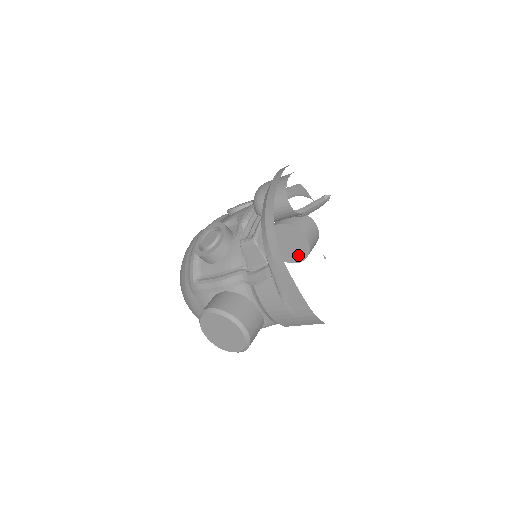
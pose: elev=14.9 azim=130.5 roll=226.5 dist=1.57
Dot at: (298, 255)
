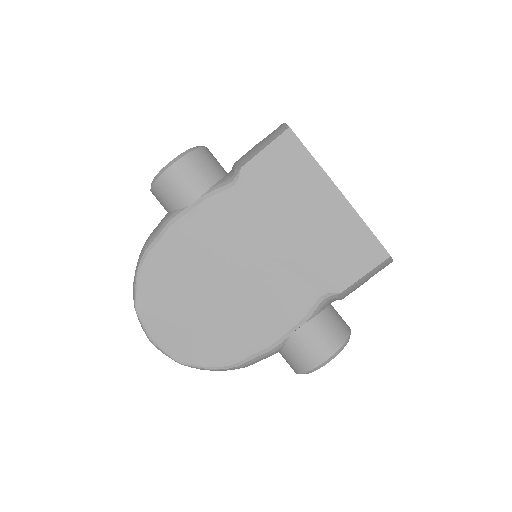
Dot at: occluded
